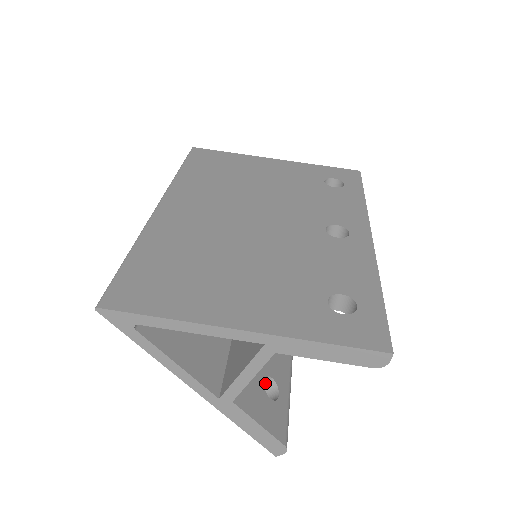
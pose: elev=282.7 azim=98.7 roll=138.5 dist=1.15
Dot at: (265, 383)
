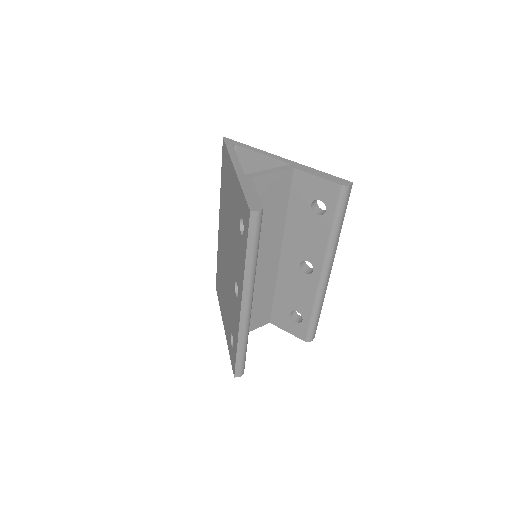
Dot at: occluded
